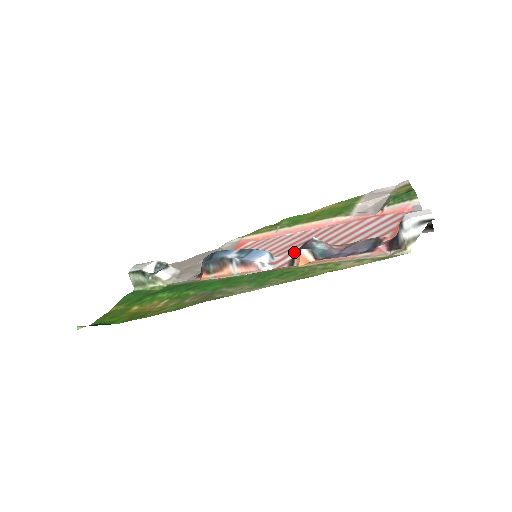
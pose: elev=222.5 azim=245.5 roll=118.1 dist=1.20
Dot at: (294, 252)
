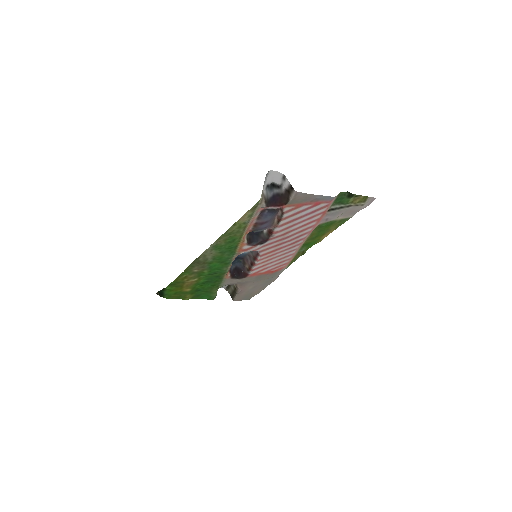
Dot at: (267, 244)
